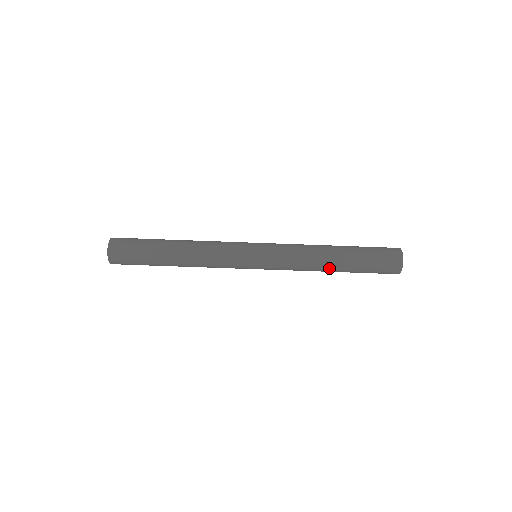
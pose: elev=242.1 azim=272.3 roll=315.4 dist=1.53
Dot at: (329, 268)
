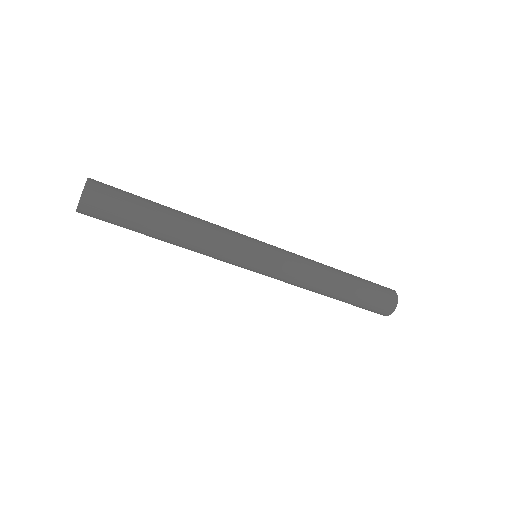
Dot at: (325, 294)
